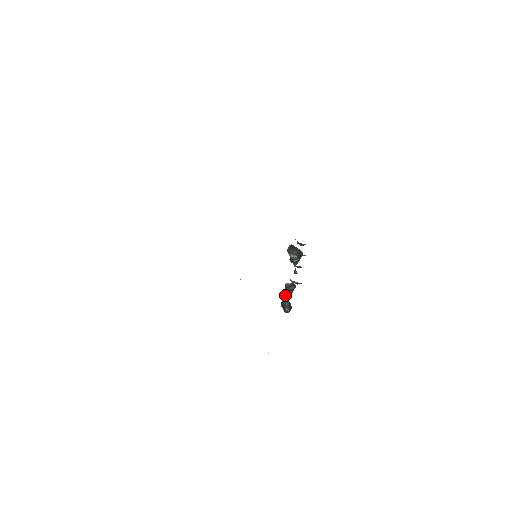
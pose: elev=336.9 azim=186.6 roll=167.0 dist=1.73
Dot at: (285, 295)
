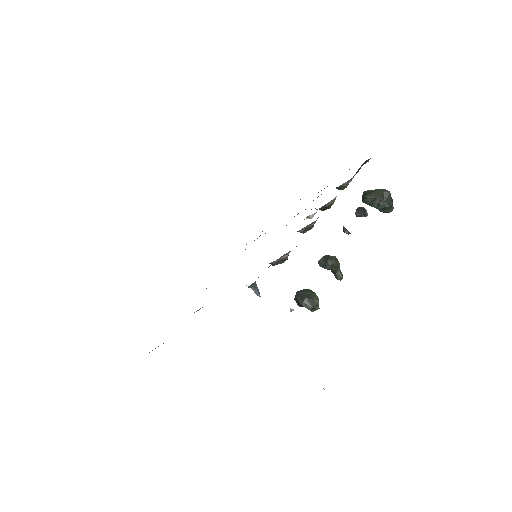
Dot at: occluded
